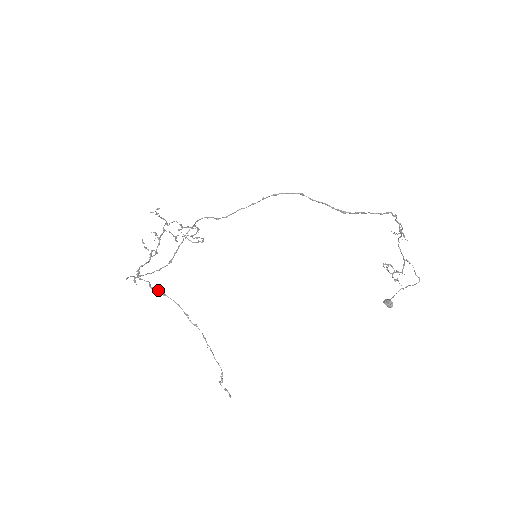
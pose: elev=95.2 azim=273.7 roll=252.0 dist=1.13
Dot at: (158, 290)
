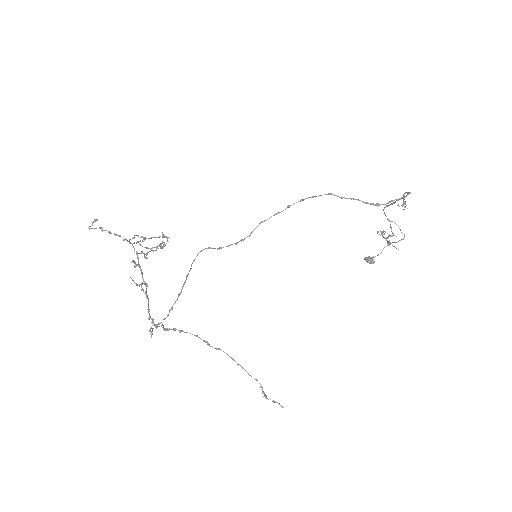
Dot at: (172, 329)
